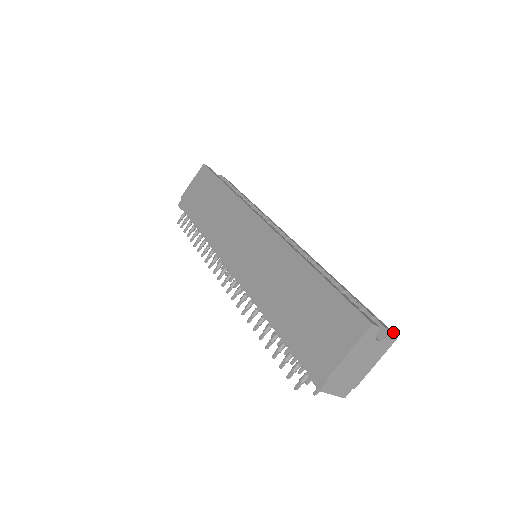
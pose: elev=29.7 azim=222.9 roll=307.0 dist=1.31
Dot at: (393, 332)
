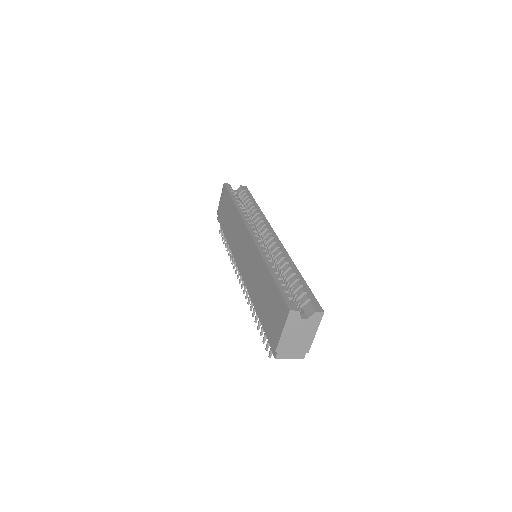
Dot at: occluded
